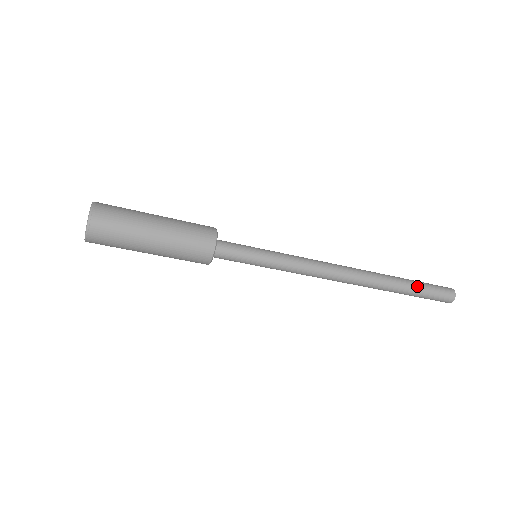
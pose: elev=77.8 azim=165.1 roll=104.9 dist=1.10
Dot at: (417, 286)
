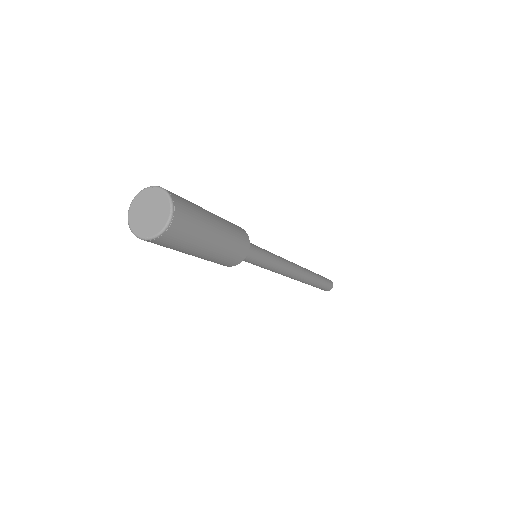
Dot at: (322, 279)
